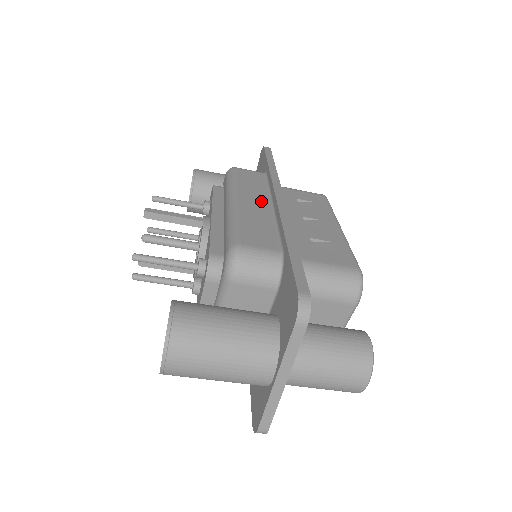
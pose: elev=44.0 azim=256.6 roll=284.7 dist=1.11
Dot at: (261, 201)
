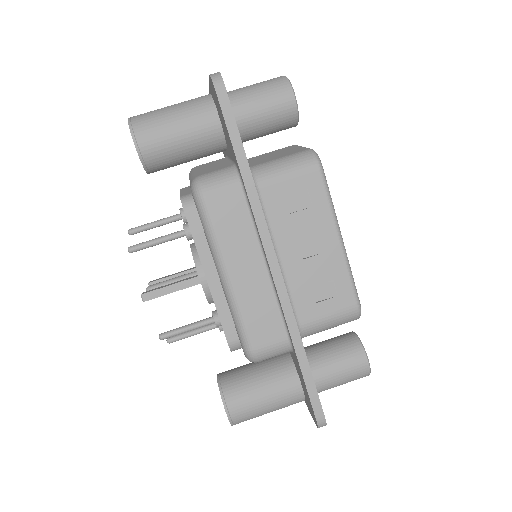
Dot at: occluded
